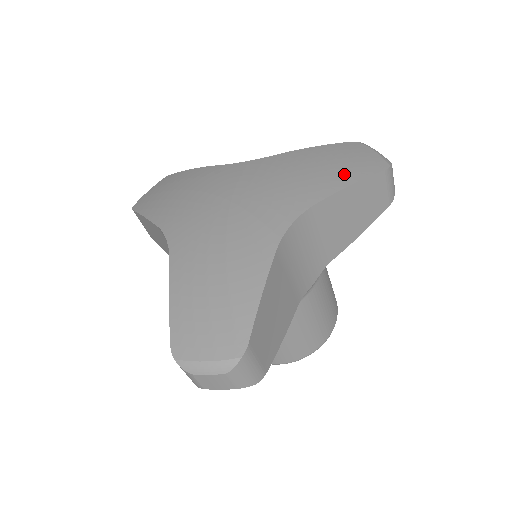
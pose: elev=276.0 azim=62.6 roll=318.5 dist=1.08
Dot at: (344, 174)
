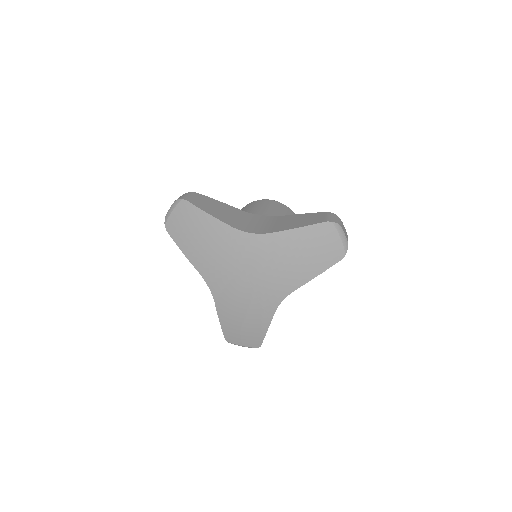
Dot at: (316, 265)
